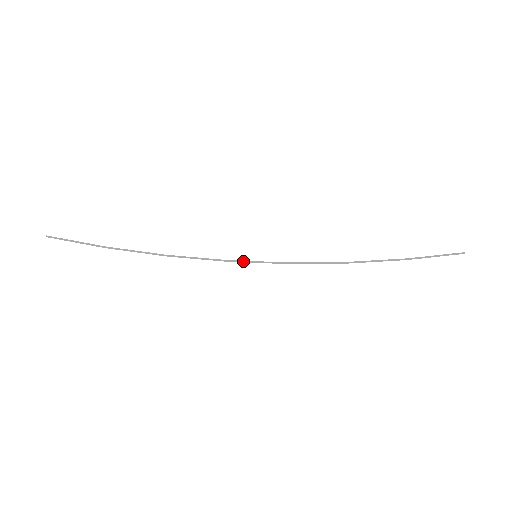
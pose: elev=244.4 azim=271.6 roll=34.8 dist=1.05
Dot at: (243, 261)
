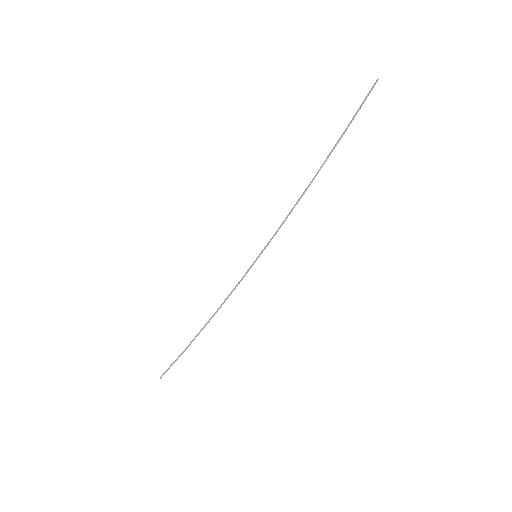
Dot at: (250, 268)
